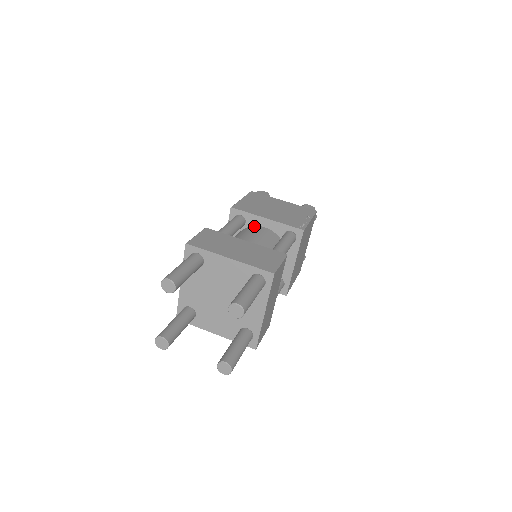
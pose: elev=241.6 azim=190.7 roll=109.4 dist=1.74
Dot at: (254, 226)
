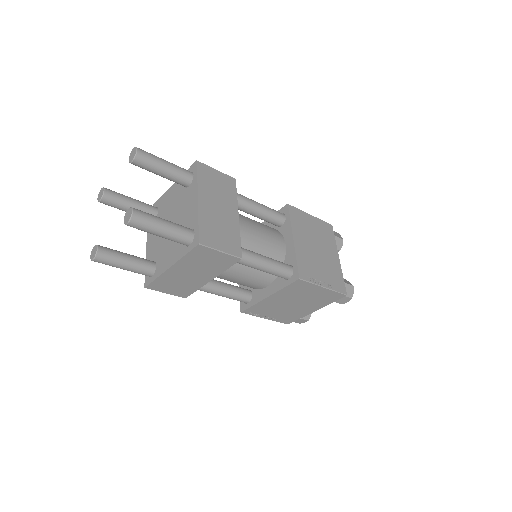
Dot at: occluded
